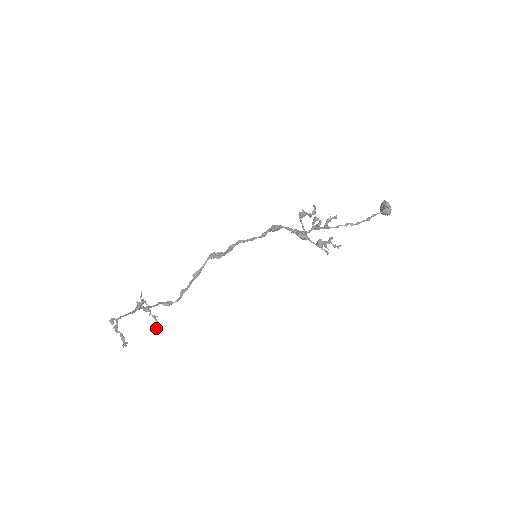
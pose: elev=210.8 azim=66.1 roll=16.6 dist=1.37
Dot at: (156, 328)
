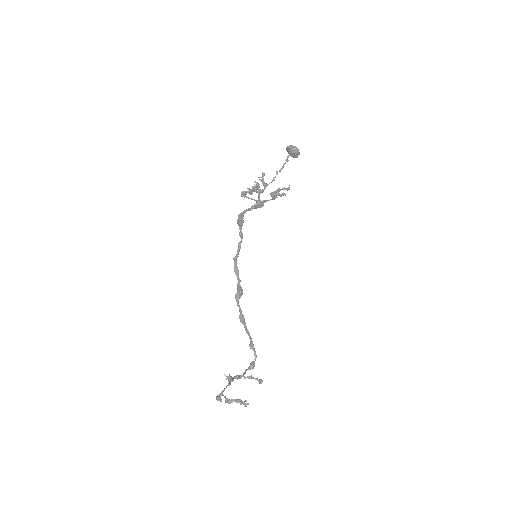
Dot at: (260, 382)
